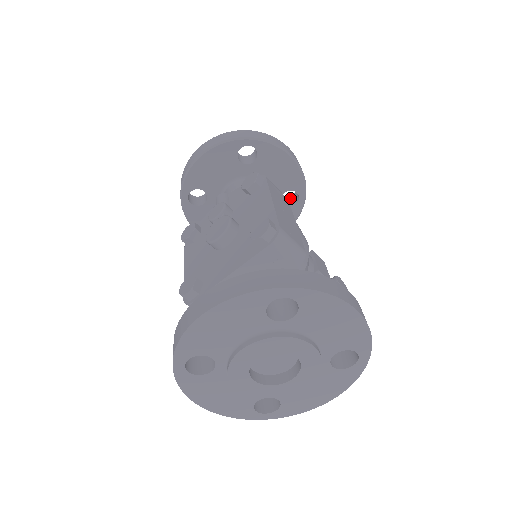
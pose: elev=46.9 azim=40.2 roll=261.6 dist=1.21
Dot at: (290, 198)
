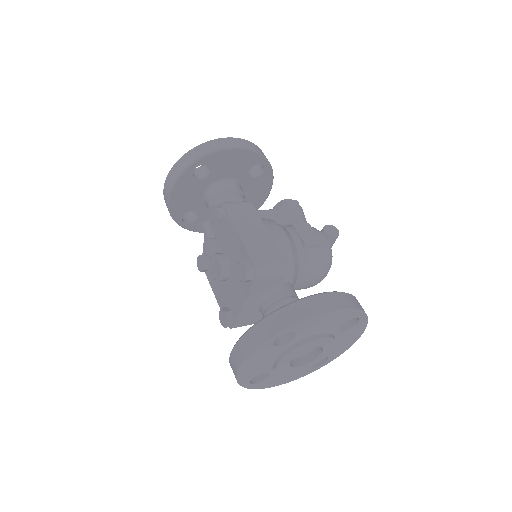
Dot at: (257, 164)
